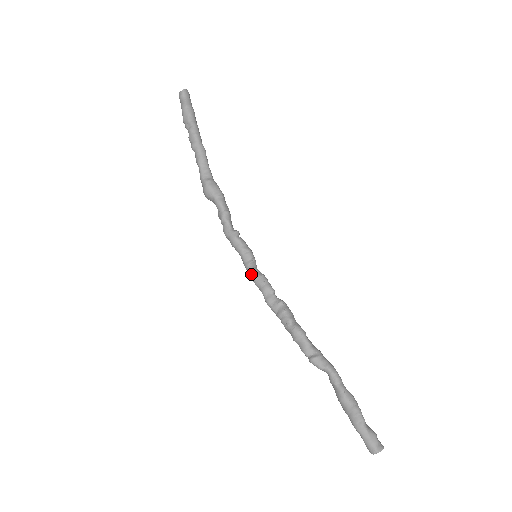
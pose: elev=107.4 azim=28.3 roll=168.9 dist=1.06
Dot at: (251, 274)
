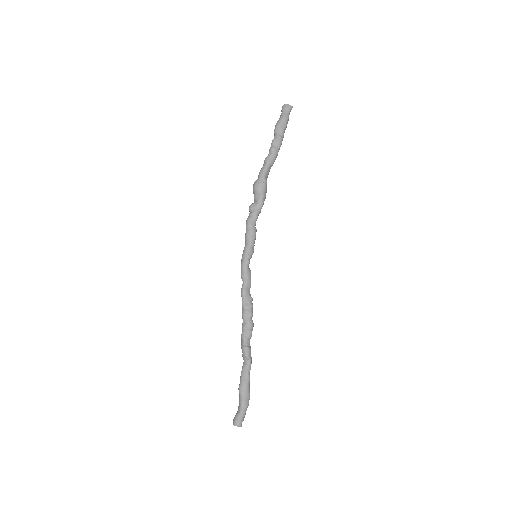
Dot at: (247, 265)
